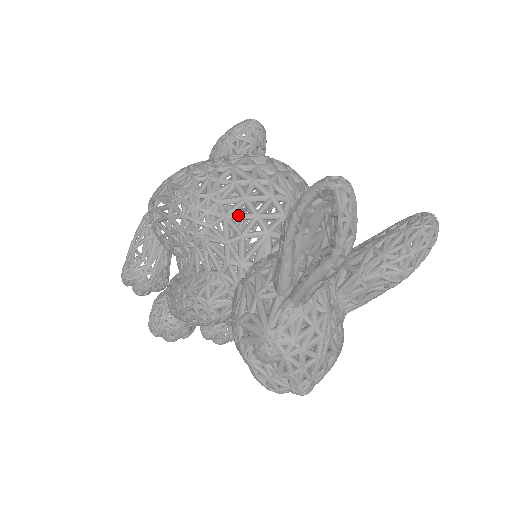
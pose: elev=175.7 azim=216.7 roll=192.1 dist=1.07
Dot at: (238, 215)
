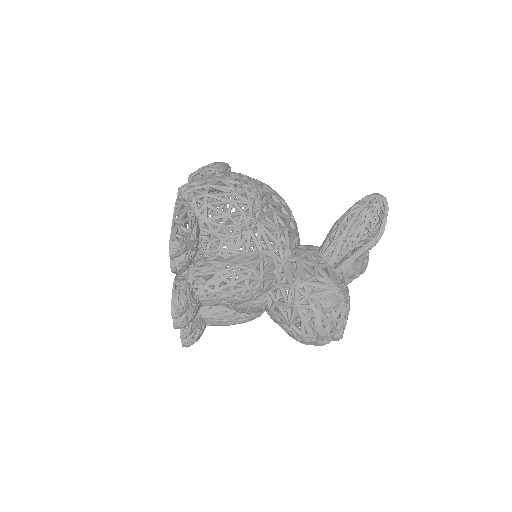
Dot at: (282, 213)
